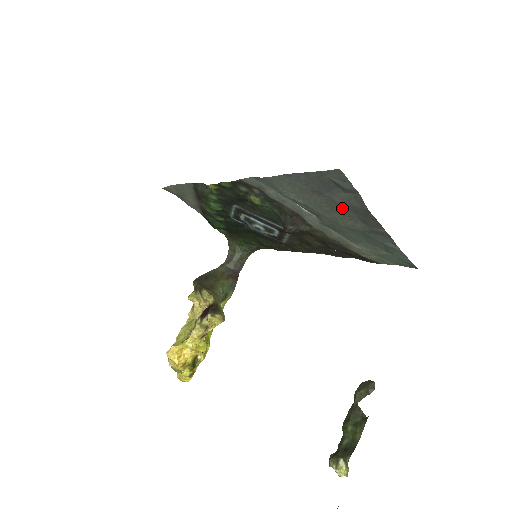
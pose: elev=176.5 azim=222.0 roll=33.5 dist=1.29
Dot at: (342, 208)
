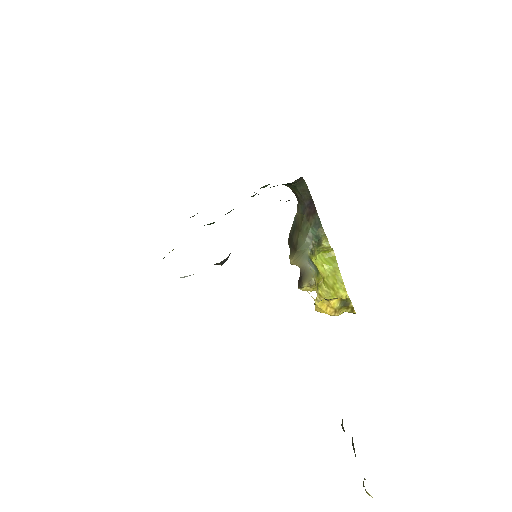
Dot at: occluded
